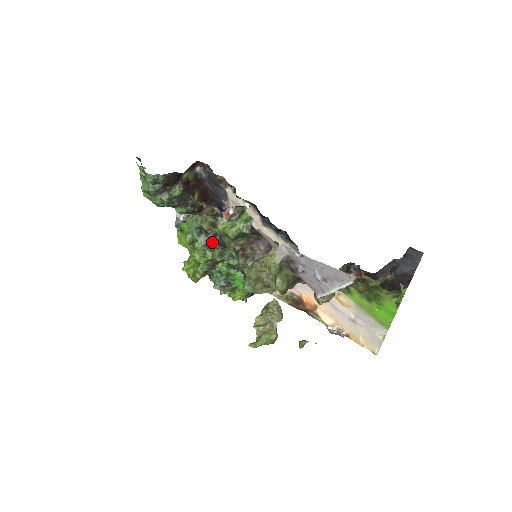
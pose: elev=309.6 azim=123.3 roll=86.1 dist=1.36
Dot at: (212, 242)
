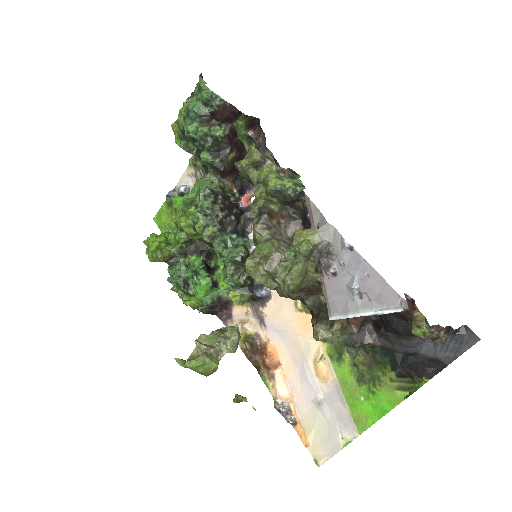
Dot at: (214, 214)
